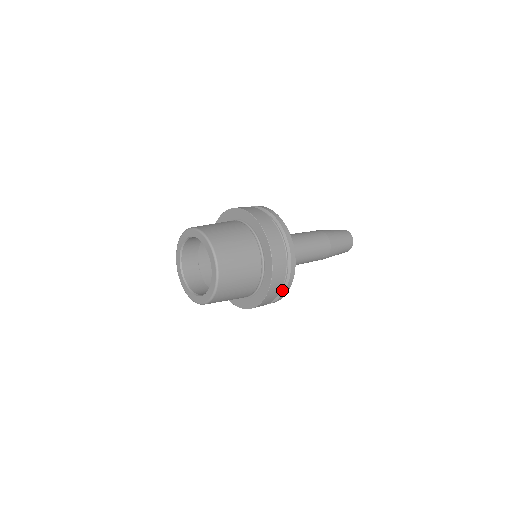
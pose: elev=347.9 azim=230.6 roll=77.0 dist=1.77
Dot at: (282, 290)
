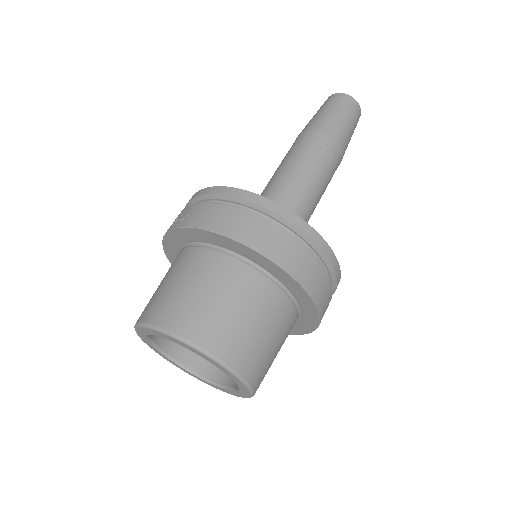
Dot at: occluded
